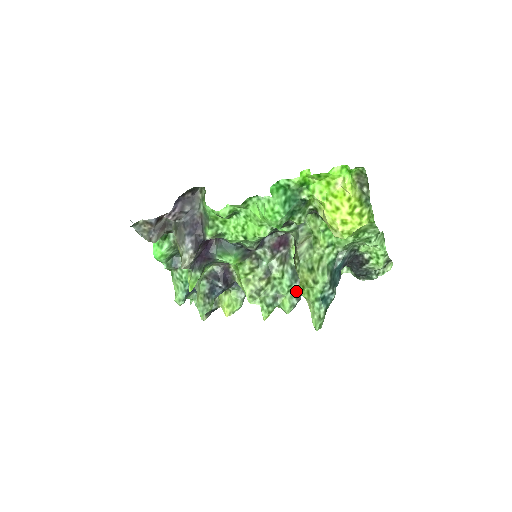
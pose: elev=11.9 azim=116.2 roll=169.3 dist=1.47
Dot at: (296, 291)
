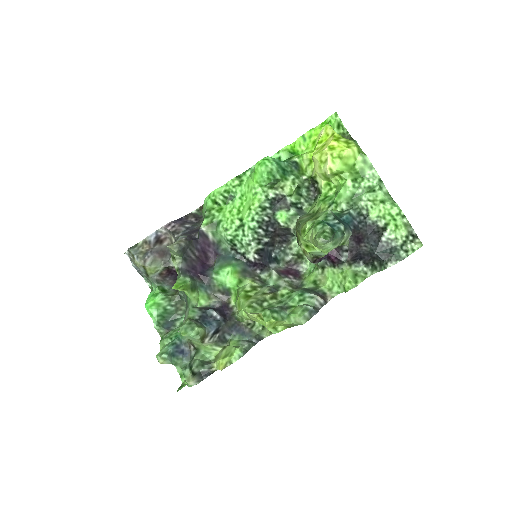
Dot at: (310, 302)
